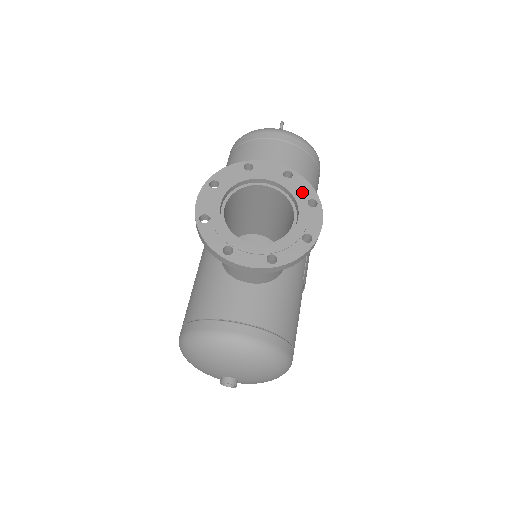
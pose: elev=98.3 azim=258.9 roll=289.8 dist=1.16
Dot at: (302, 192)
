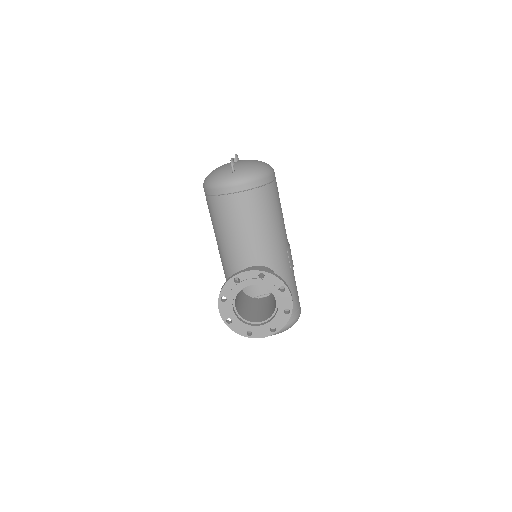
Dot at: (274, 284)
